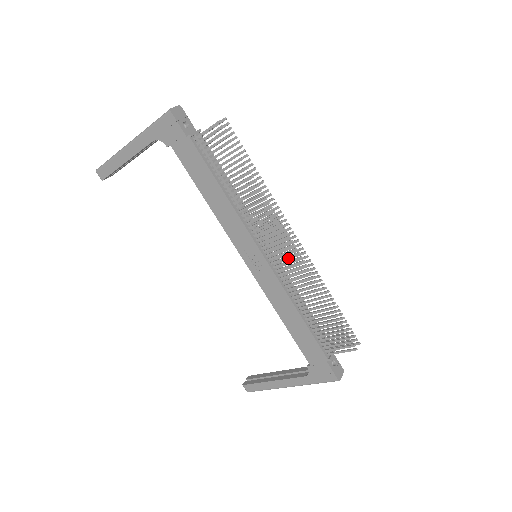
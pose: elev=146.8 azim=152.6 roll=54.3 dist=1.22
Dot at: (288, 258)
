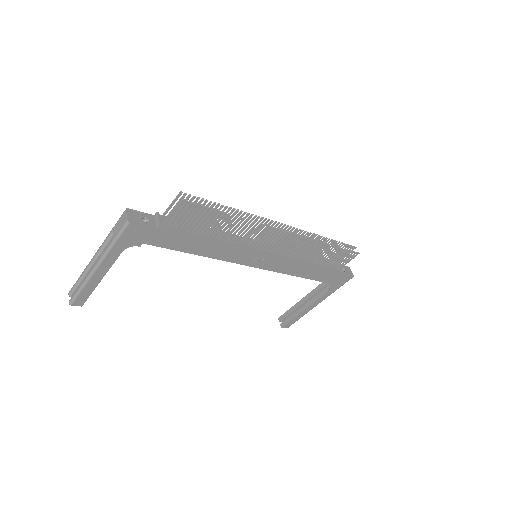
Dot at: occluded
